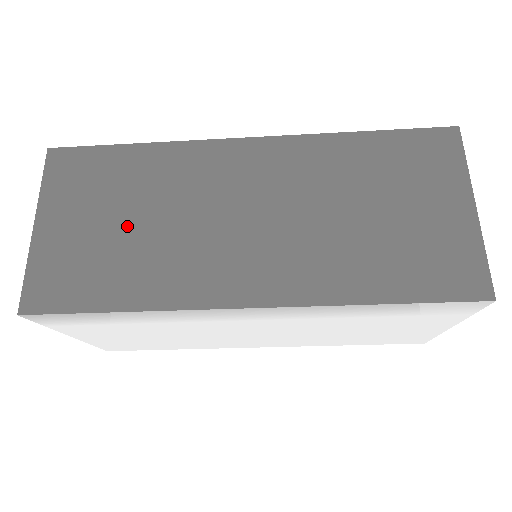
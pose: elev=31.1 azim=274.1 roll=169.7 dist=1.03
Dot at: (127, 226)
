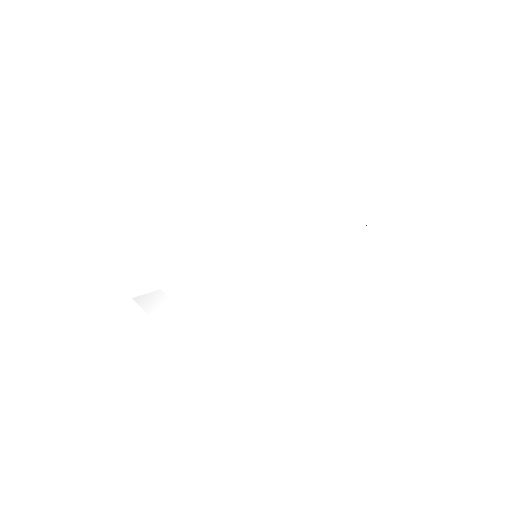
Dot at: occluded
